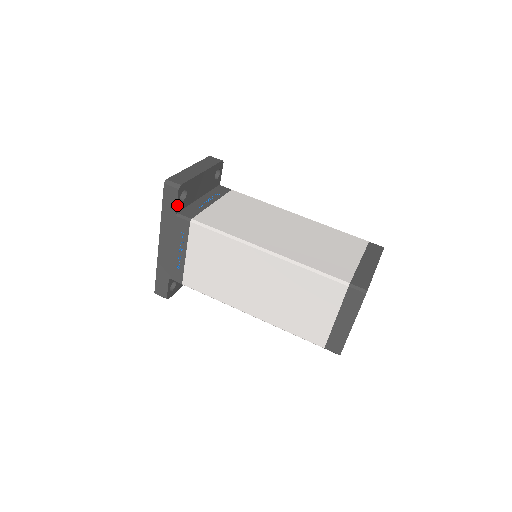
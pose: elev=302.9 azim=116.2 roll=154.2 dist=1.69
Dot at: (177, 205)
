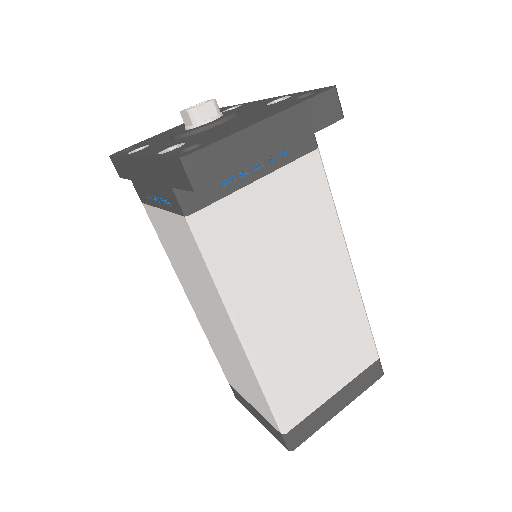
Dot at: (182, 187)
